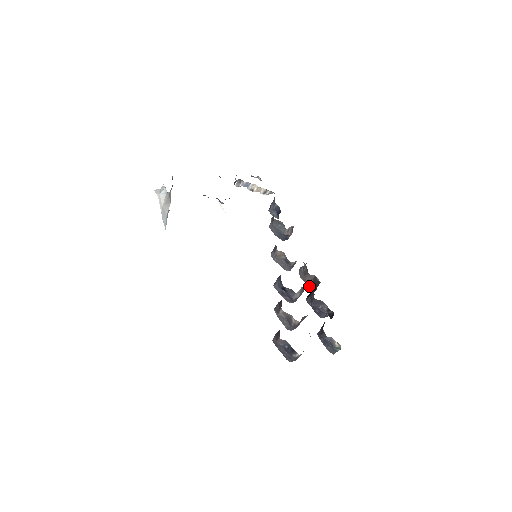
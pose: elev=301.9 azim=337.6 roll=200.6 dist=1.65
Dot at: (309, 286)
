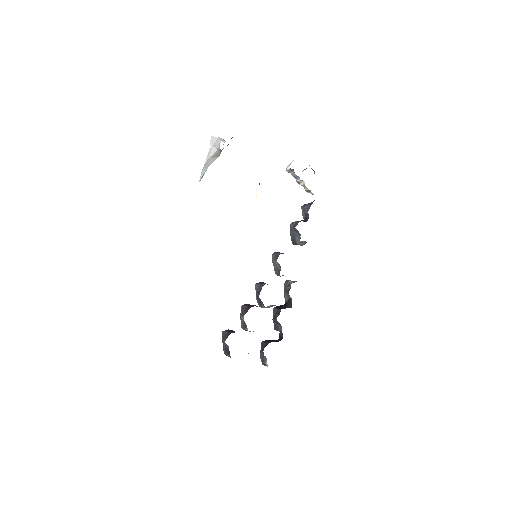
Dot at: (285, 298)
